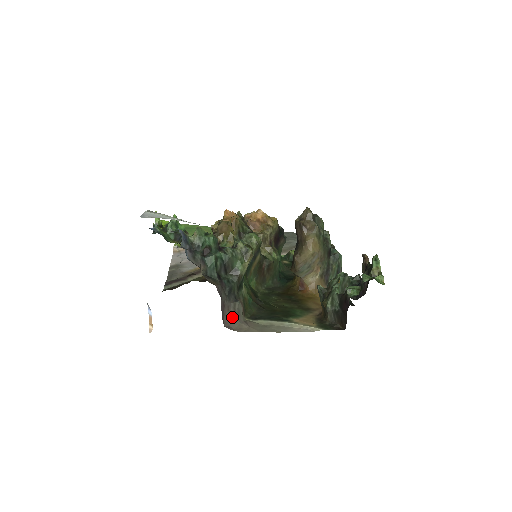
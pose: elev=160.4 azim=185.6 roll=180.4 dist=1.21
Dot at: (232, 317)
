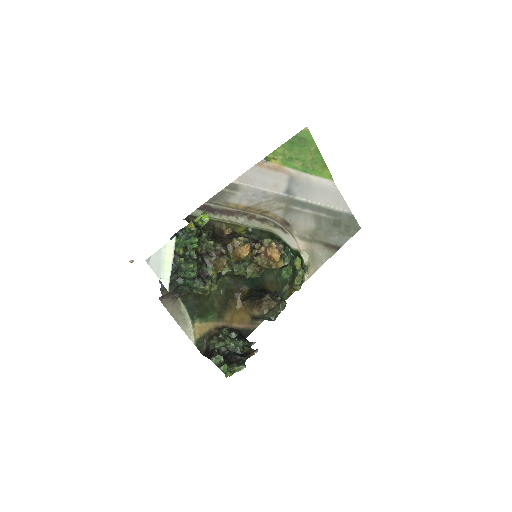
Dot at: (168, 298)
